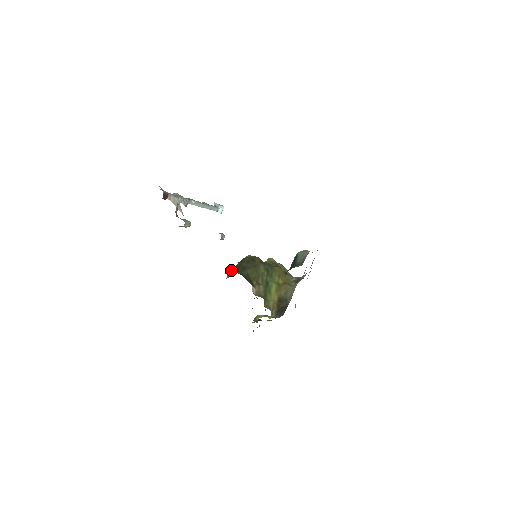
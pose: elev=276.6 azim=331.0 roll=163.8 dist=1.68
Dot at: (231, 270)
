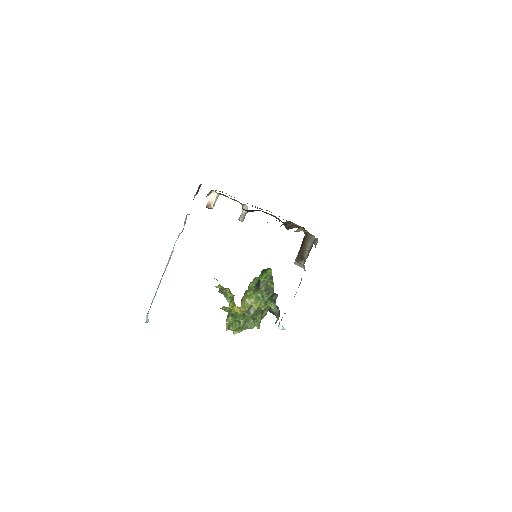
Dot at: occluded
